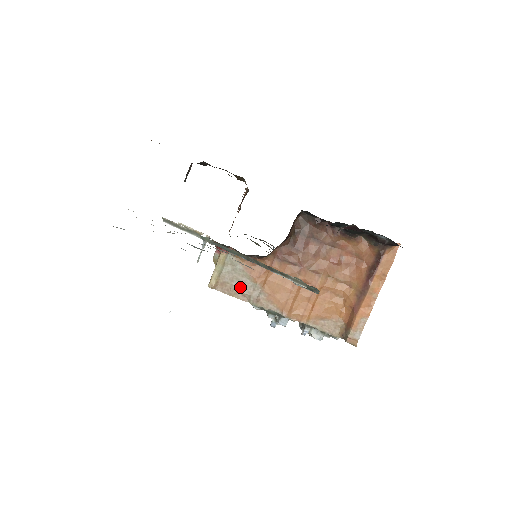
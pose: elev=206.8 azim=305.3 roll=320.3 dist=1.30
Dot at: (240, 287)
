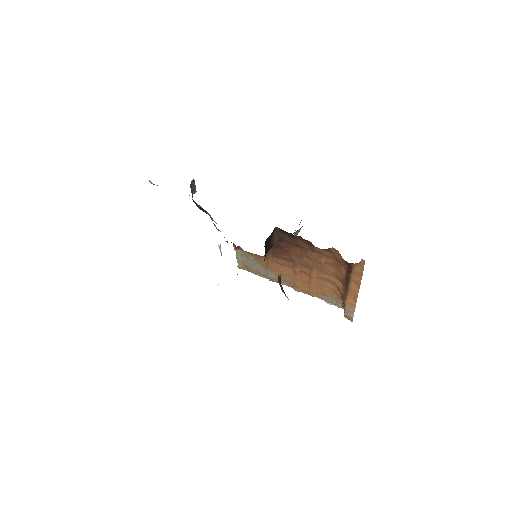
Dot at: (258, 270)
